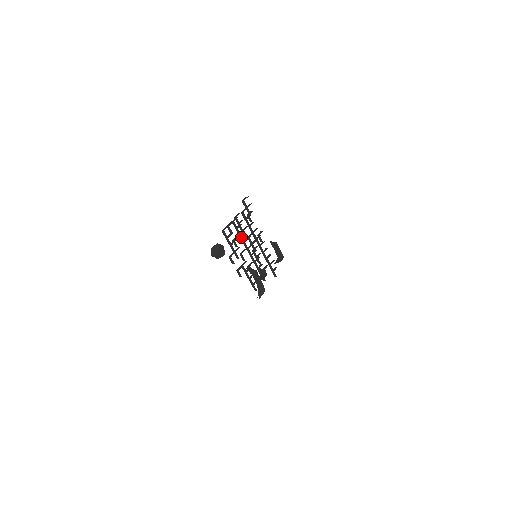
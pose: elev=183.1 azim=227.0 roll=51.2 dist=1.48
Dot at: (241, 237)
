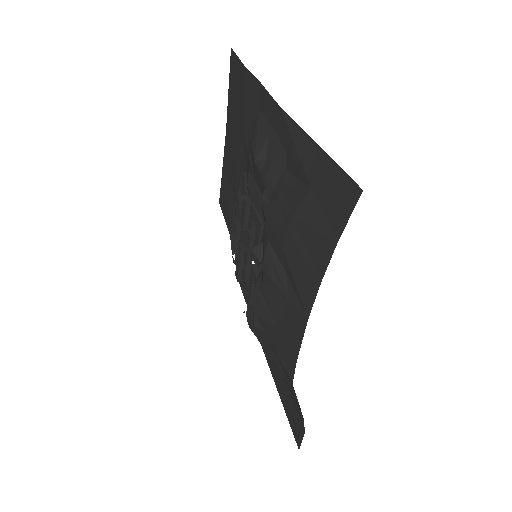
Dot at: (254, 231)
